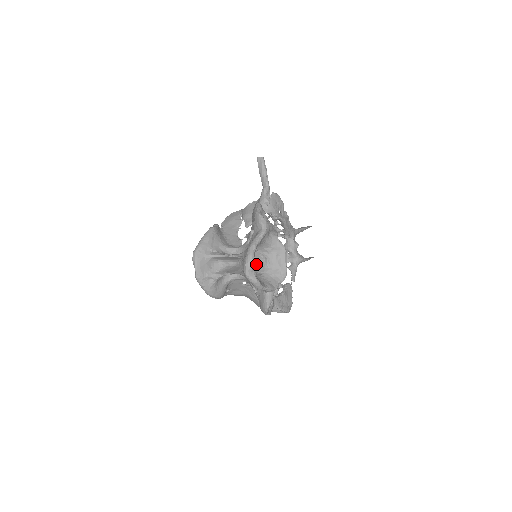
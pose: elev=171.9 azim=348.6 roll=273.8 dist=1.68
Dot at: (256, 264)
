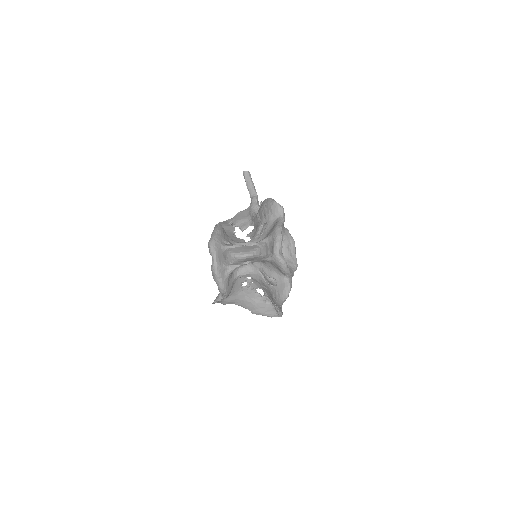
Dot at: occluded
